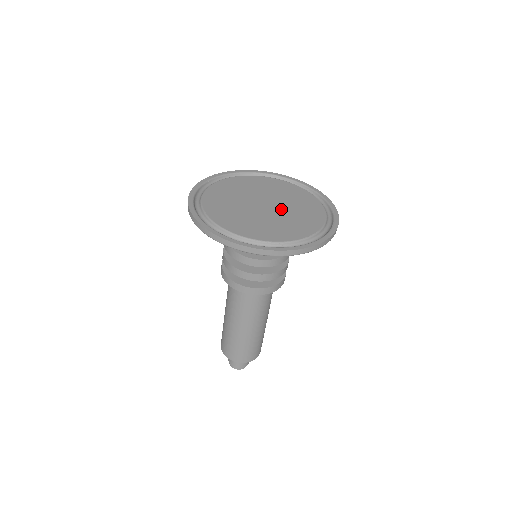
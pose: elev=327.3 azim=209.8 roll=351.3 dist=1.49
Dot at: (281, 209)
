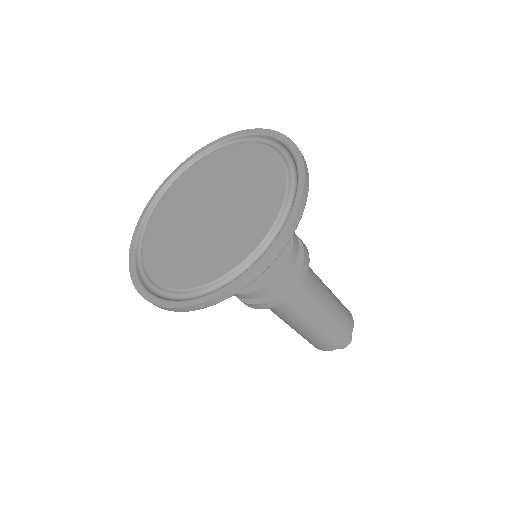
Dot at: (227, 195)
